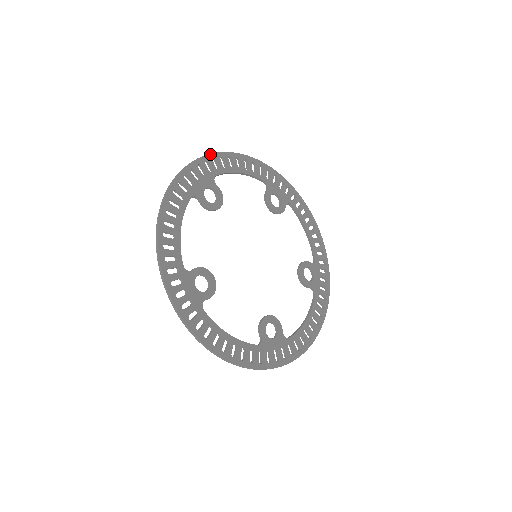
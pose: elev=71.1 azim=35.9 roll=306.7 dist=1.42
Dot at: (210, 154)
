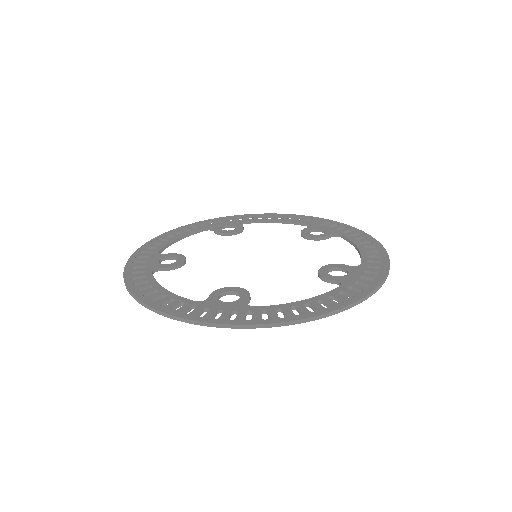
Dot at: (139, 248)
